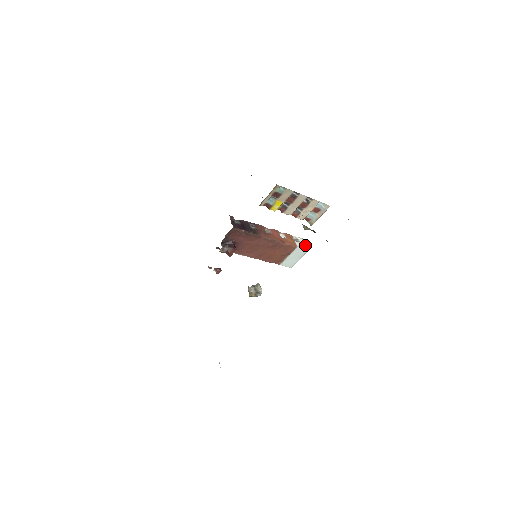
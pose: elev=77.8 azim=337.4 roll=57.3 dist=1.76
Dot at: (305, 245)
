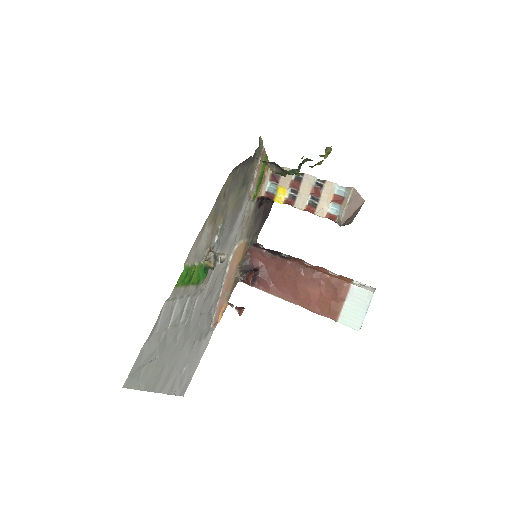
Dot at: (371, 289)
